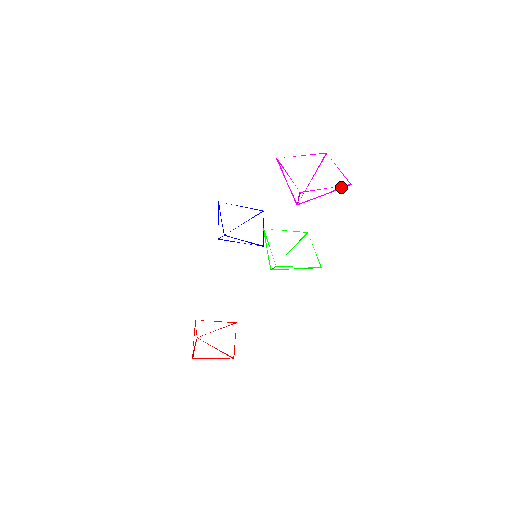
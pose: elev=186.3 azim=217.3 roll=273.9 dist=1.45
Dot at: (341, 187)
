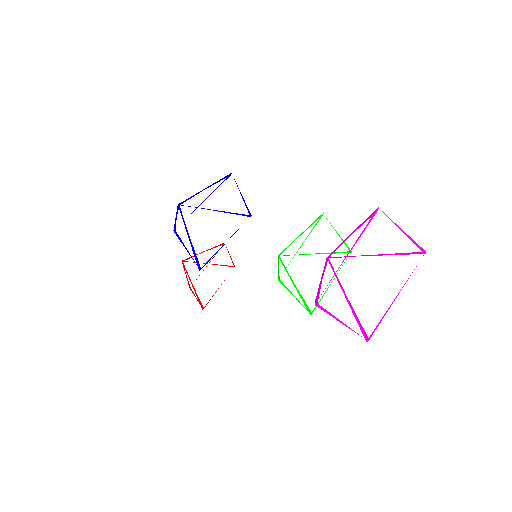
Dot at: (407, 253)
